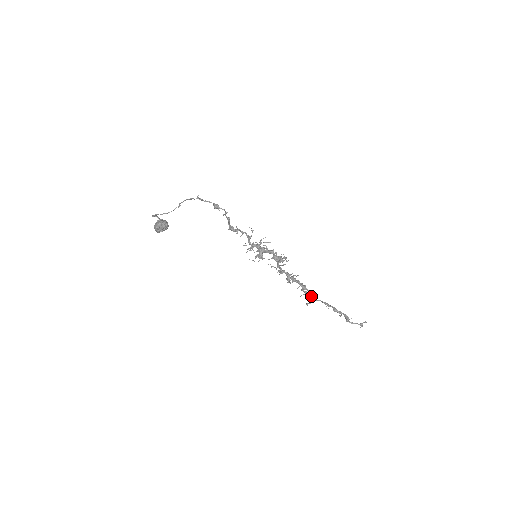
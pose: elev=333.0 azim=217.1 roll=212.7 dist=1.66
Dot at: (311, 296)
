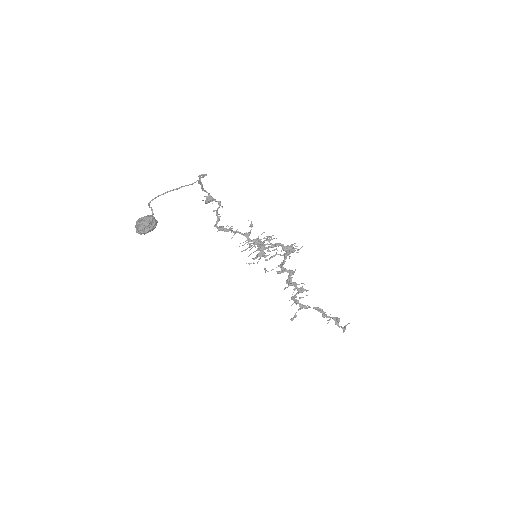
Dot at: (301, 304)
